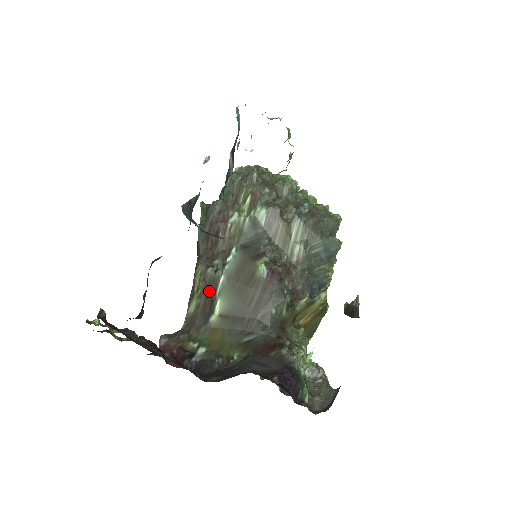
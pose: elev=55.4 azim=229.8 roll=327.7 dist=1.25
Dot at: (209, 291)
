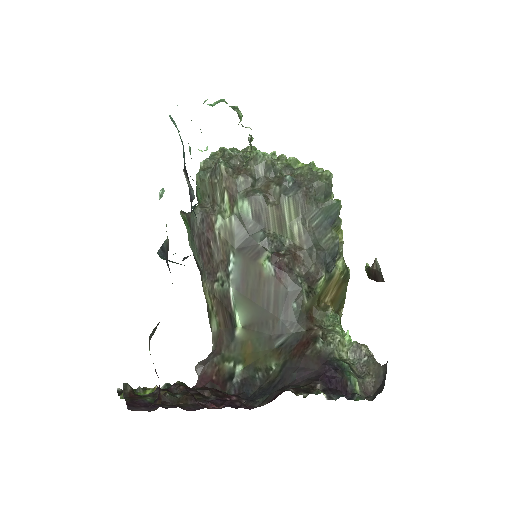
Dot at: (223, 307)
